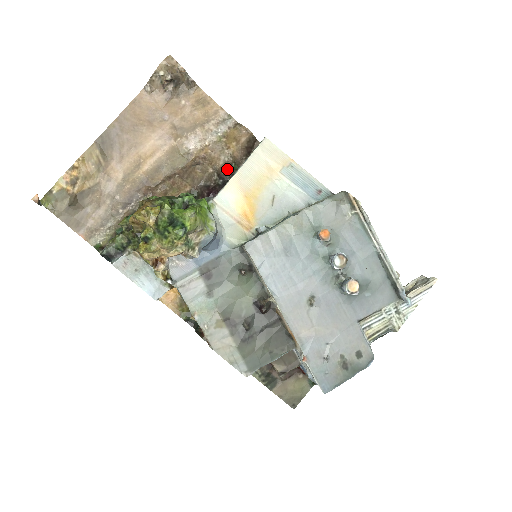
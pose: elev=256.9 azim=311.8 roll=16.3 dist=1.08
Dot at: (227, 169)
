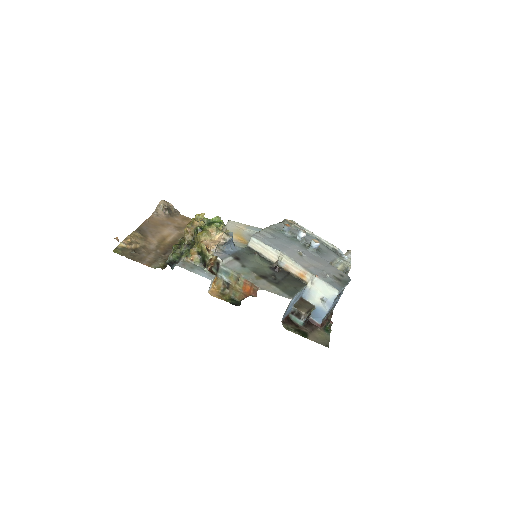
Dot at: occluded
